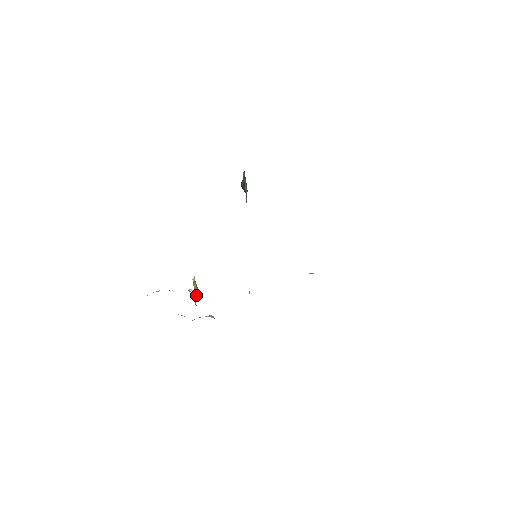
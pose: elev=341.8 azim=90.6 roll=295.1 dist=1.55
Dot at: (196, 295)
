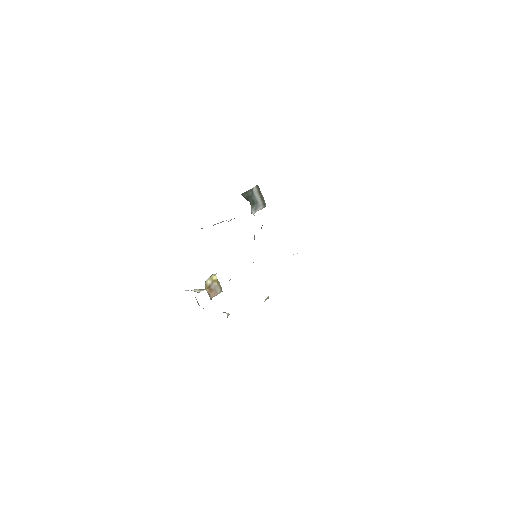
Dot at: (215, 292)
